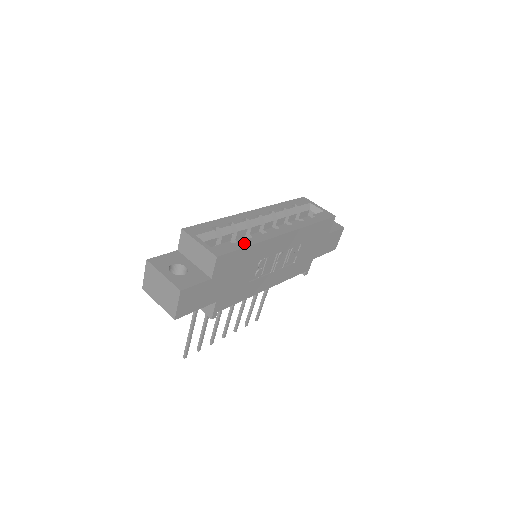
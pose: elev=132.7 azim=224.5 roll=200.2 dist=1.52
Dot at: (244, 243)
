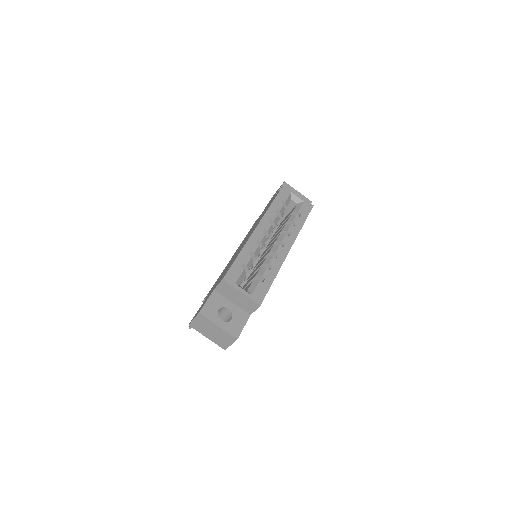
Dot at: (270, 278)
